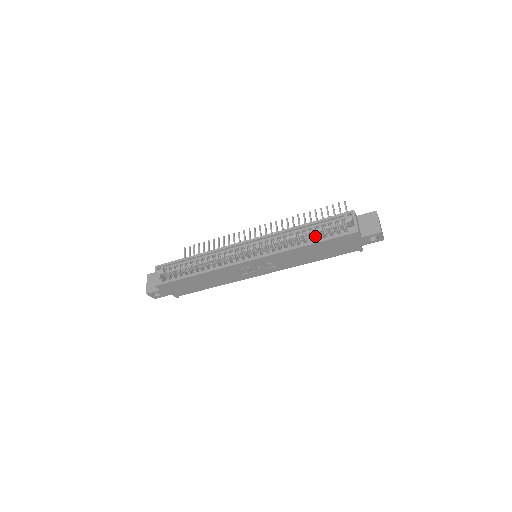
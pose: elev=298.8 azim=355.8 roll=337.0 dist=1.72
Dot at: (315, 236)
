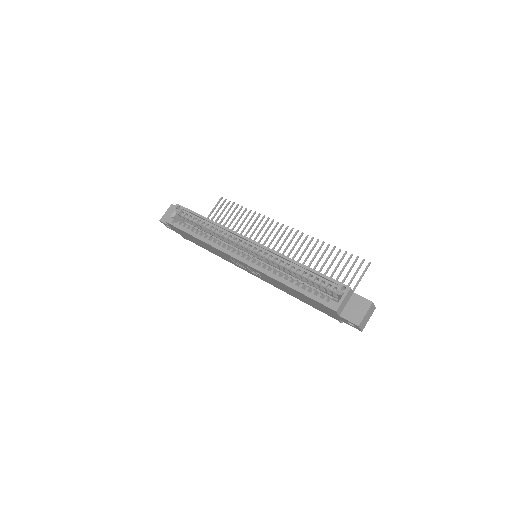
Dot at: occluded
